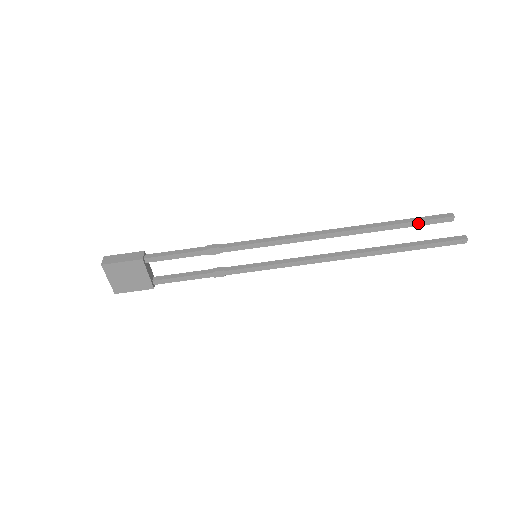
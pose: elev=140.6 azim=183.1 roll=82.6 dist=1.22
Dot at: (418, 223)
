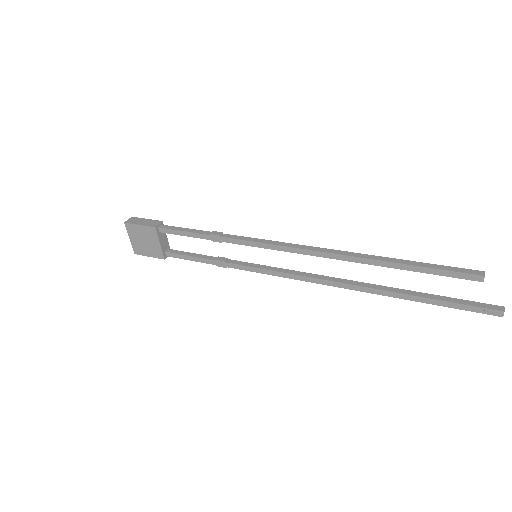
Dot at: (435, 271)
